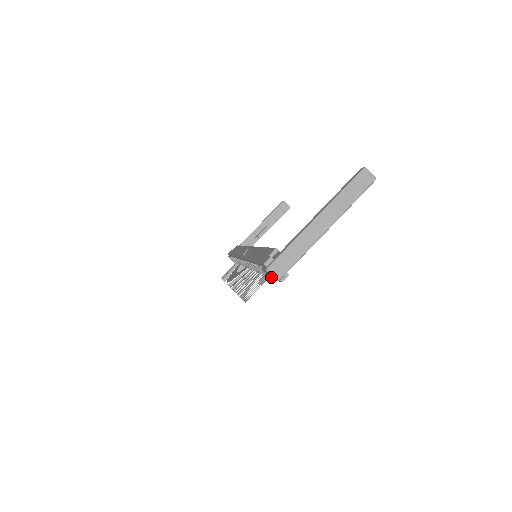
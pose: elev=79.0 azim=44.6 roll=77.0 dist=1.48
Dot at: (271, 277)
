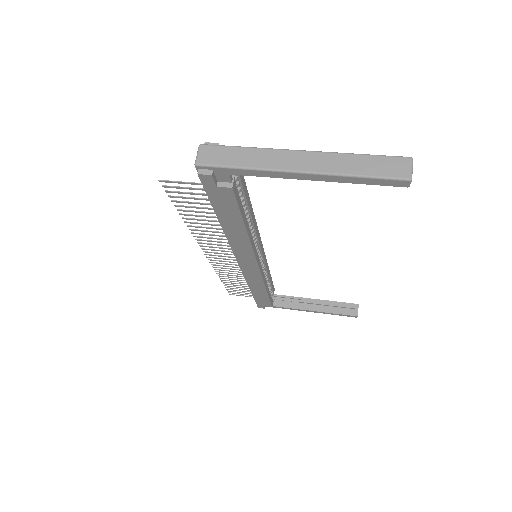
Dot at: occluded
